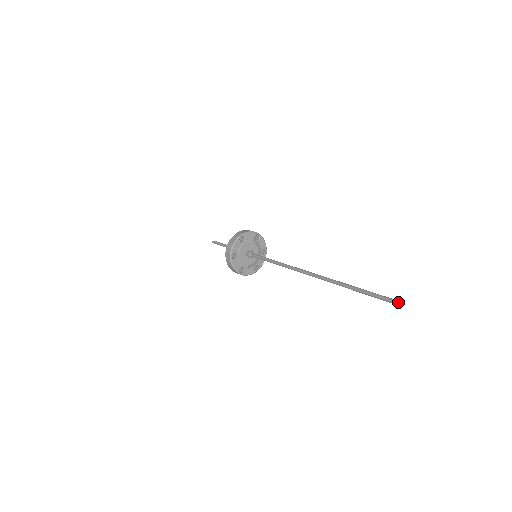
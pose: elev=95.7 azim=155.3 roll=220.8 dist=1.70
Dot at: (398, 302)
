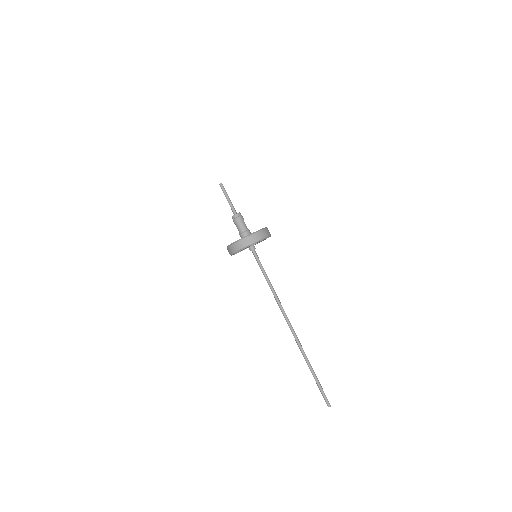
Dot at: (329, 406)
